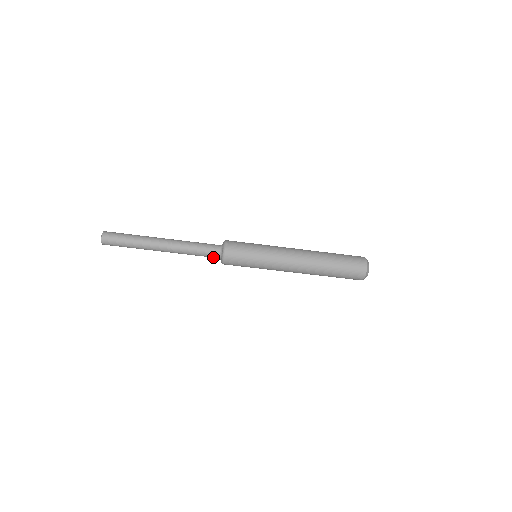
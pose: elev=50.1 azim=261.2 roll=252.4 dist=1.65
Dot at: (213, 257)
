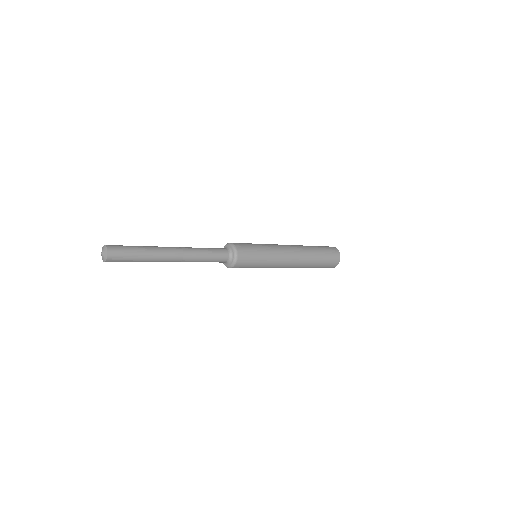
Dot at: occluded
